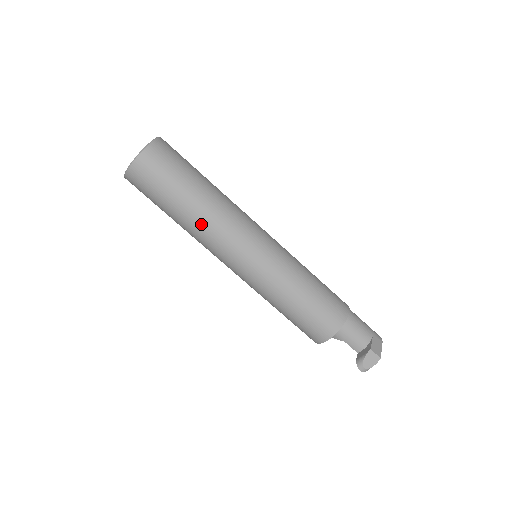
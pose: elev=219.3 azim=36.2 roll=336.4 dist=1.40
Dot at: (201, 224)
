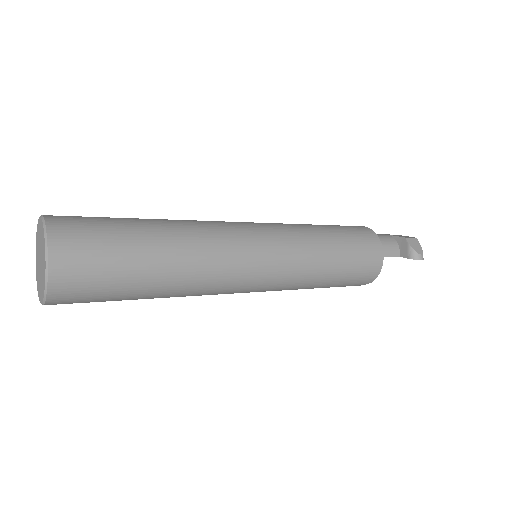
Dot at: (192, 254)
